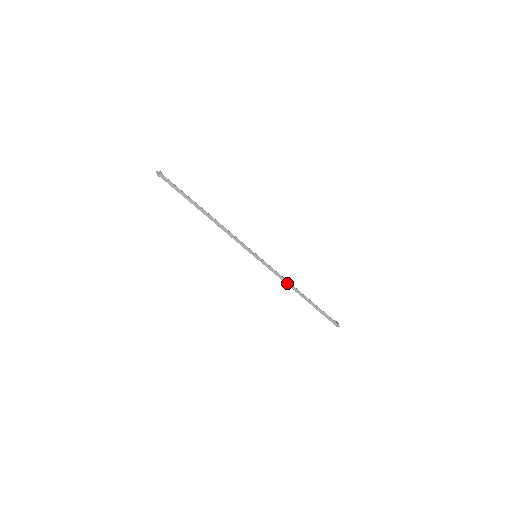
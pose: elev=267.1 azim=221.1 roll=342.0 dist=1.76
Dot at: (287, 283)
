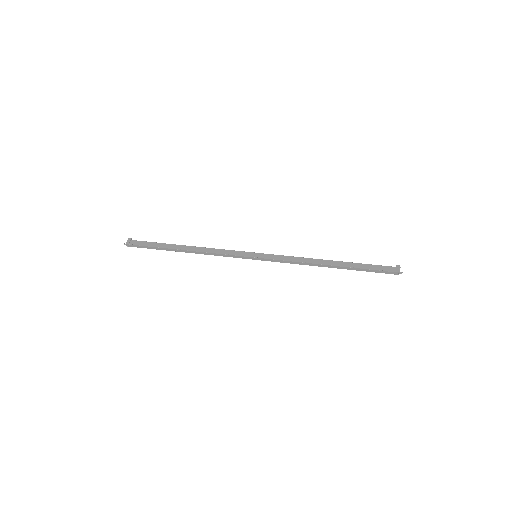
Dot at: (305, 264)
